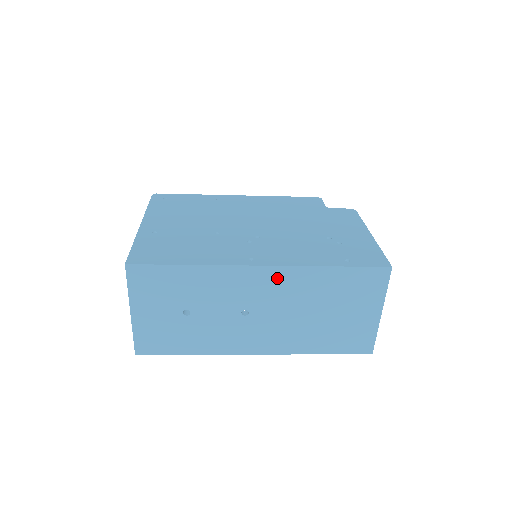
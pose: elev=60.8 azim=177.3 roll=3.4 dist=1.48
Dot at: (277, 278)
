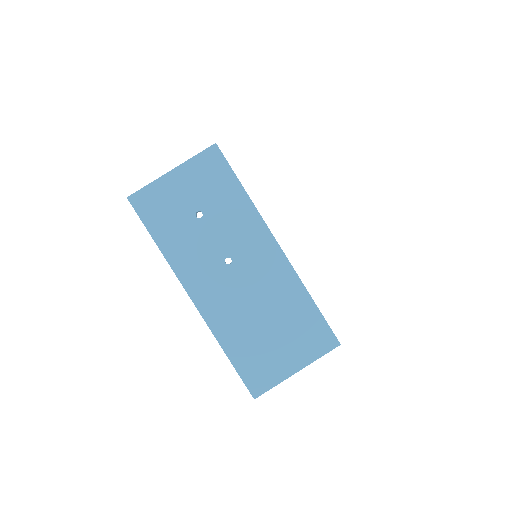
Dot at: (276, 264)
